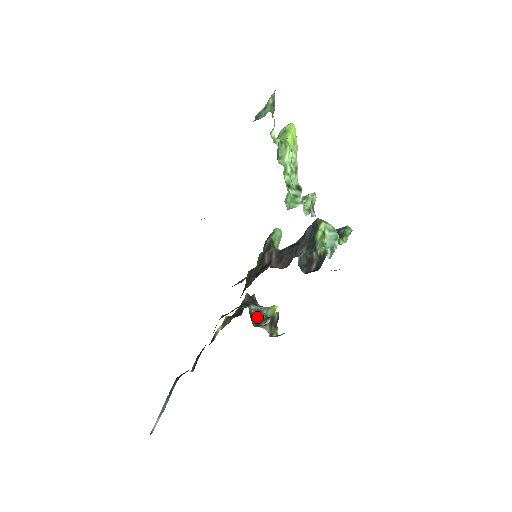
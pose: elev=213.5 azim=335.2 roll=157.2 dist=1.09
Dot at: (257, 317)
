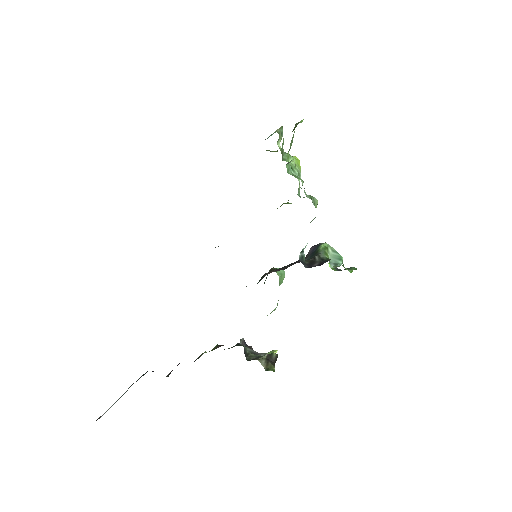
Dot at: (252, 355)
